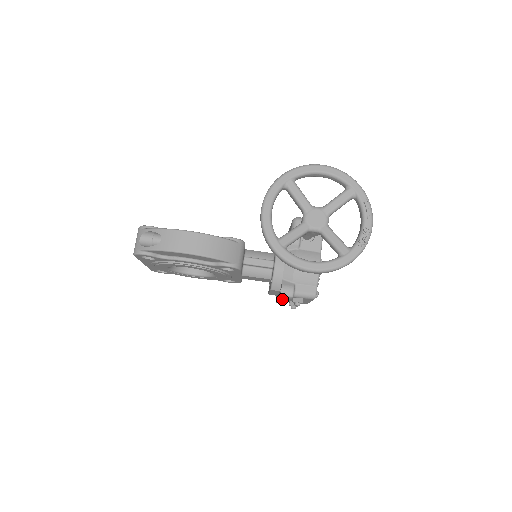
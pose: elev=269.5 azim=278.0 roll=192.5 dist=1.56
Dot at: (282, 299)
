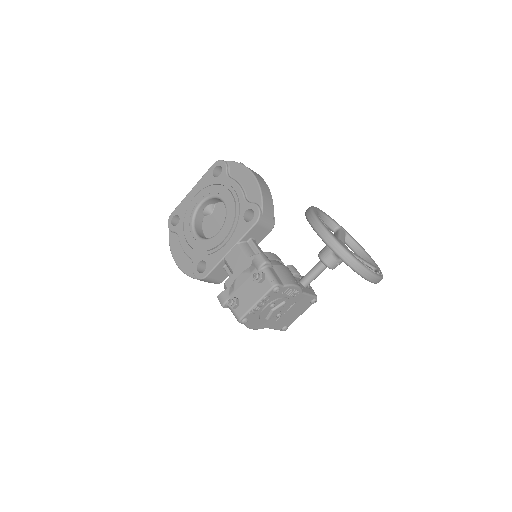
Dot at: (236, 285)
